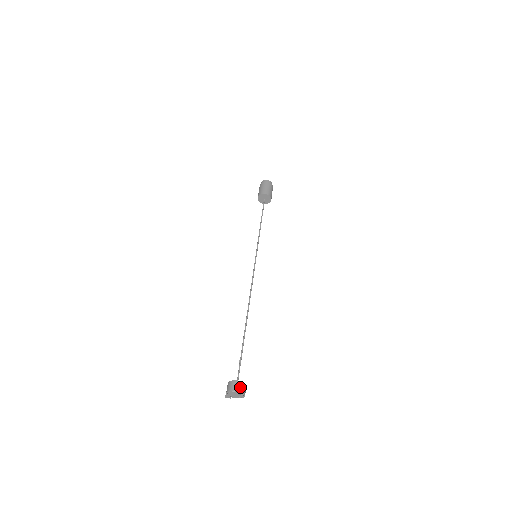
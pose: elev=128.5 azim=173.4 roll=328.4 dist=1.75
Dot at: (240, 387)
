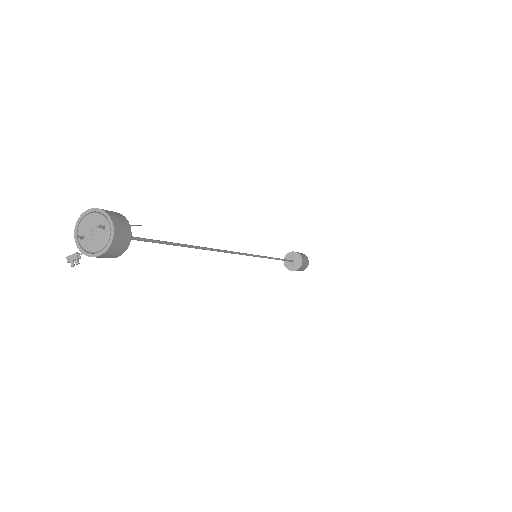
Dot at: (114, 214)
